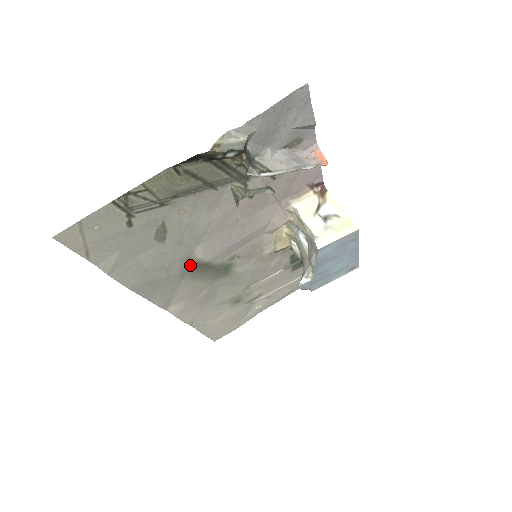
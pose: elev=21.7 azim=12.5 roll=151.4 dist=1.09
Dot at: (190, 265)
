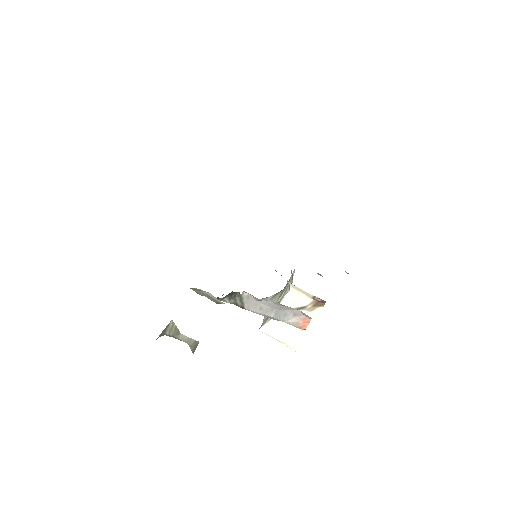
Dot at: occluded
